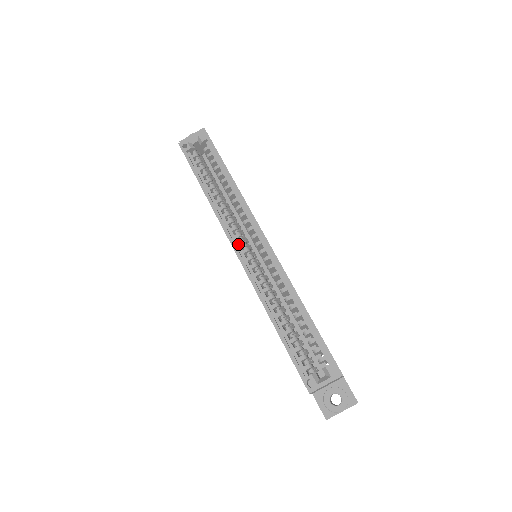
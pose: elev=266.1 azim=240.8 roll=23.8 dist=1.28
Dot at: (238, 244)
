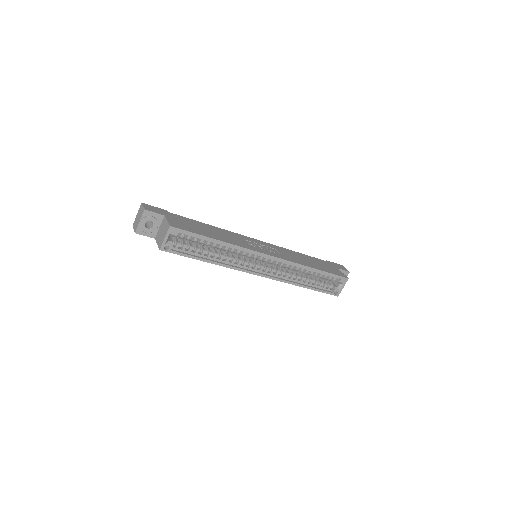
Dot at: (255, 270)
